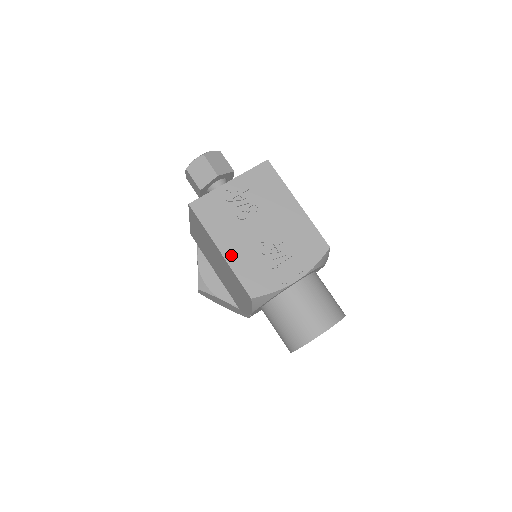
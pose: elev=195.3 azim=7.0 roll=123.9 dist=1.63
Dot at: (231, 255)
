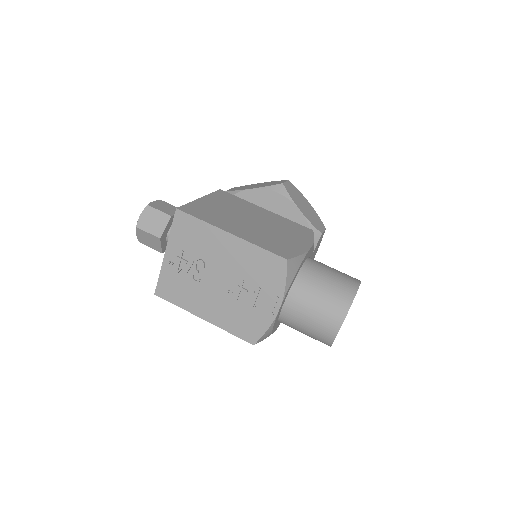
Dot at: (214, 318)
